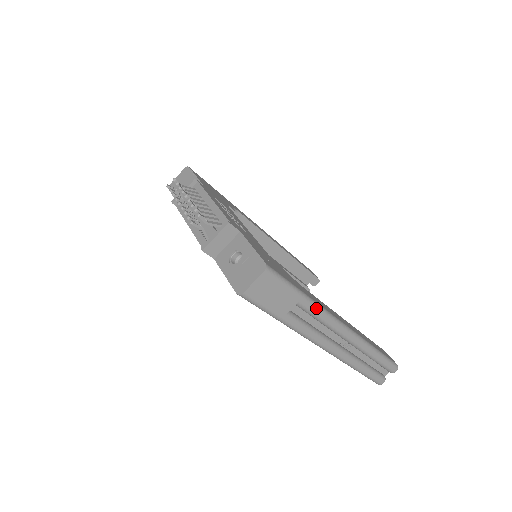
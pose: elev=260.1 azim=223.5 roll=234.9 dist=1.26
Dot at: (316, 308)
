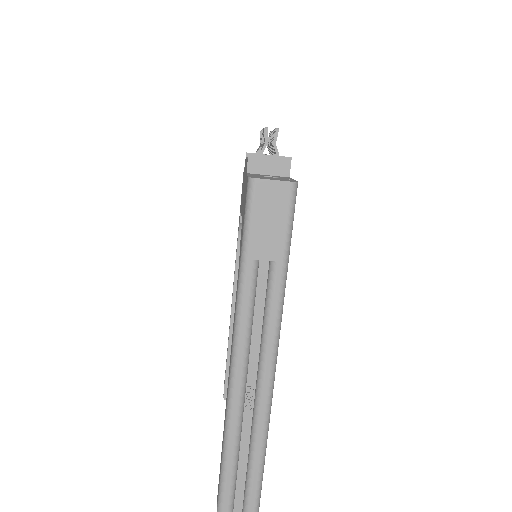
Dot at: (280, 295)
